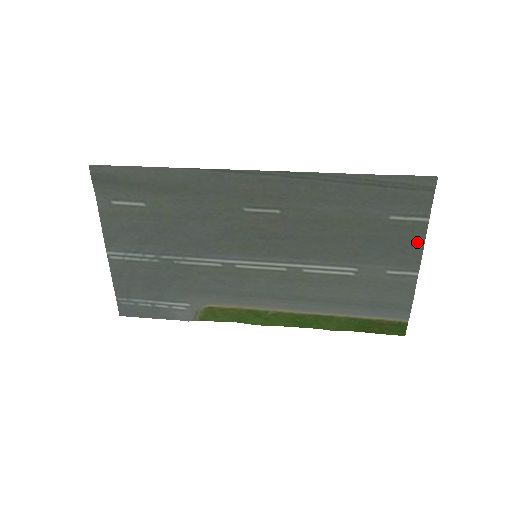
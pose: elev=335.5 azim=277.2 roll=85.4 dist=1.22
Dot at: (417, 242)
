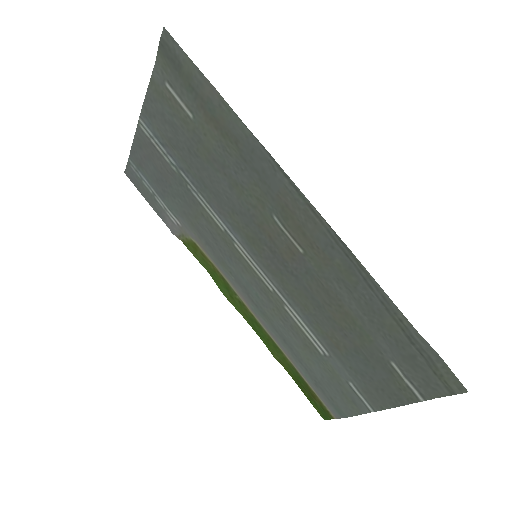
Dot at: (395, 398)
